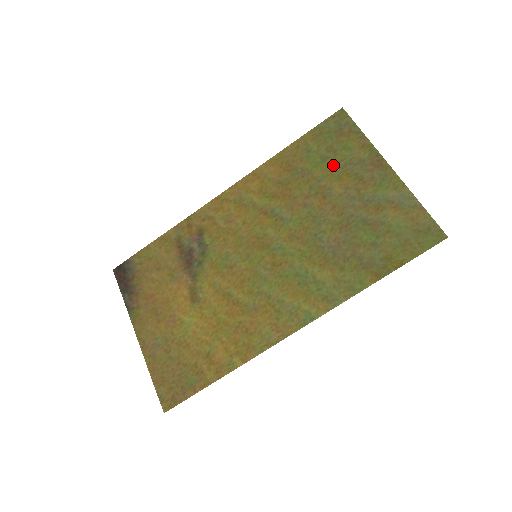
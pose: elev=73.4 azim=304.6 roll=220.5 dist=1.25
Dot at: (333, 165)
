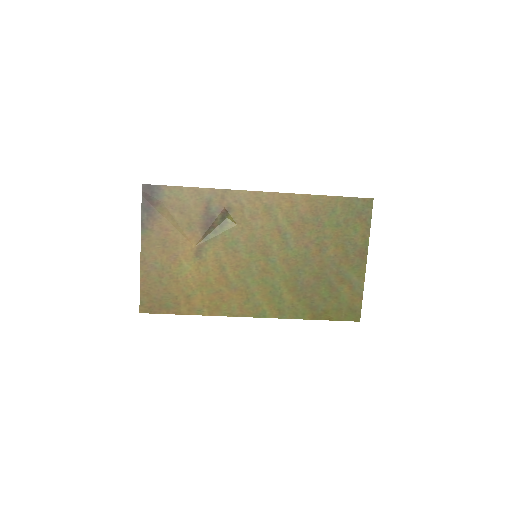
Dot at: (340, 234)
